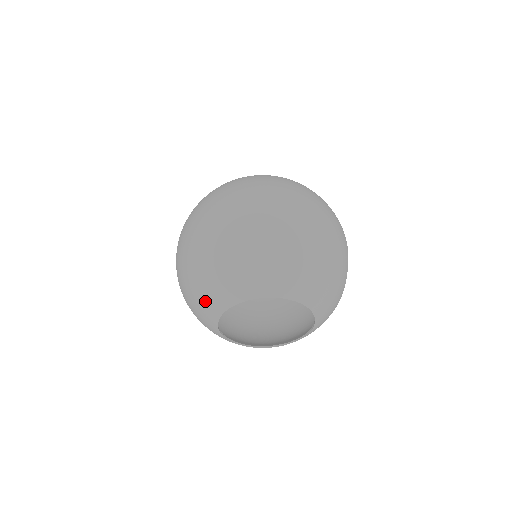
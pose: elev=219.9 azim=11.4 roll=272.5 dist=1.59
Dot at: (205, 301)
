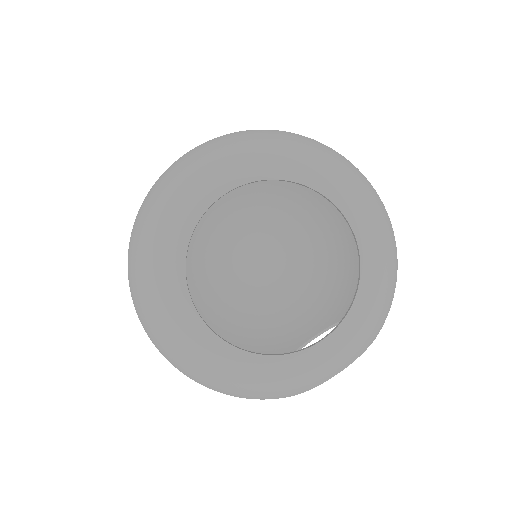
Dot at: (230, 161)
